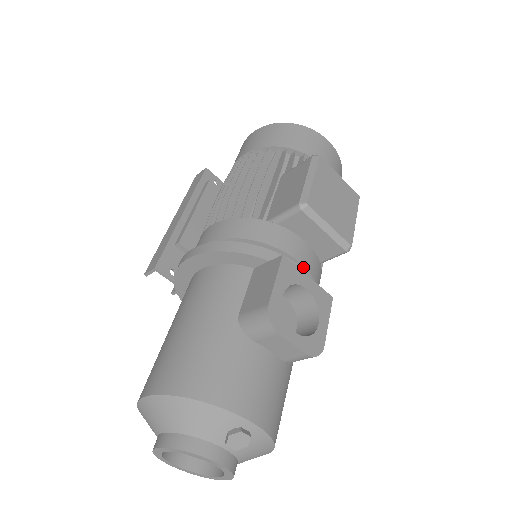
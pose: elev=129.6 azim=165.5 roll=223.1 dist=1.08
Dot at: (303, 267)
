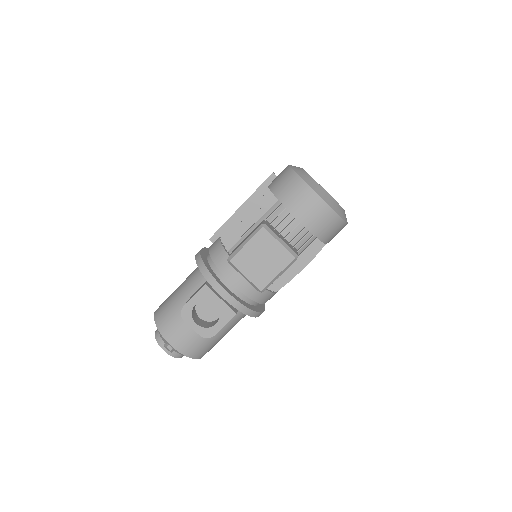
Dot at: (237, 288)
